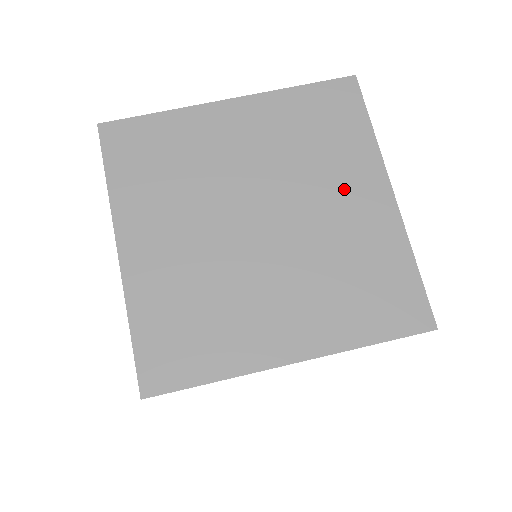
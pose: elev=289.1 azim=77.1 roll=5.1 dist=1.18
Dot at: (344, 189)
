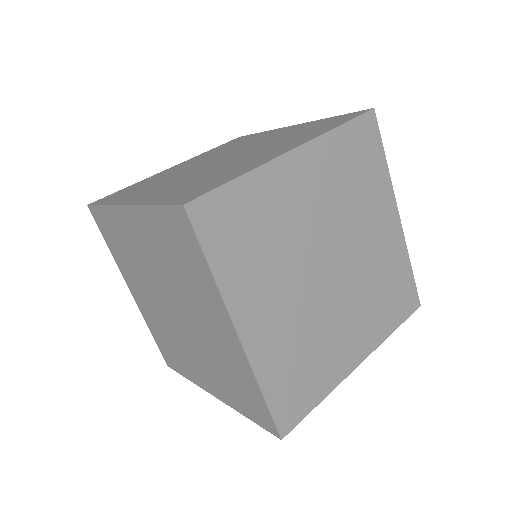
Dot at: (265, 137)
